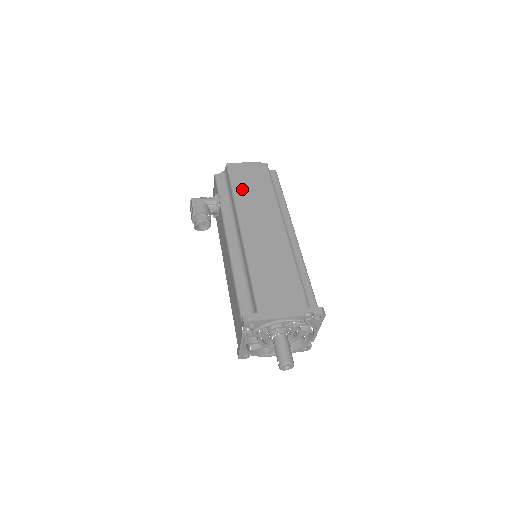
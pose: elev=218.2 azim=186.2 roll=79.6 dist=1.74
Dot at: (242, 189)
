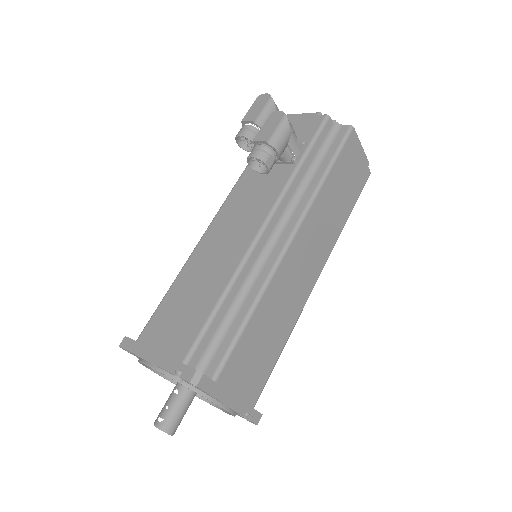
Dot at: (334, 182)
